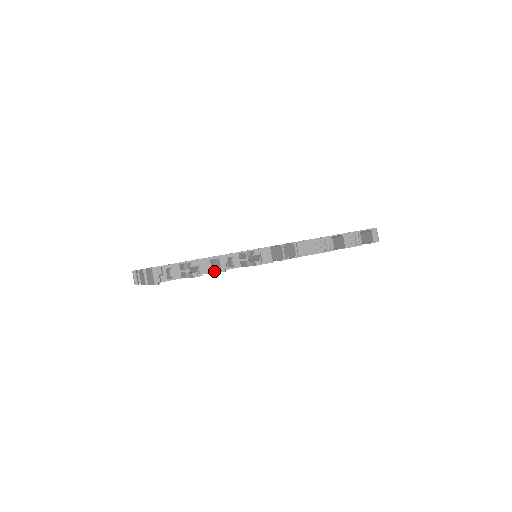
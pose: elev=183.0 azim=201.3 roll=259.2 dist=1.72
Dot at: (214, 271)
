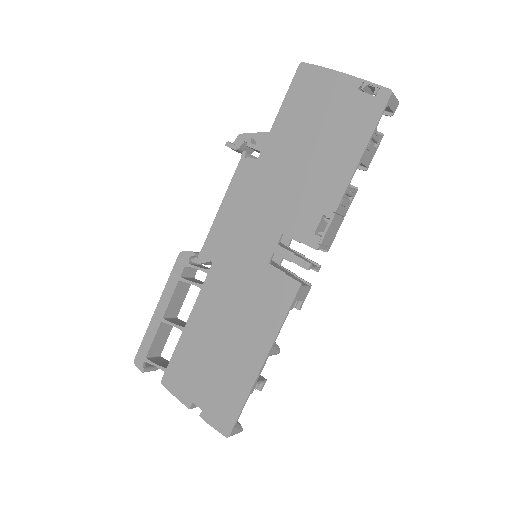
Dot at: occluded
